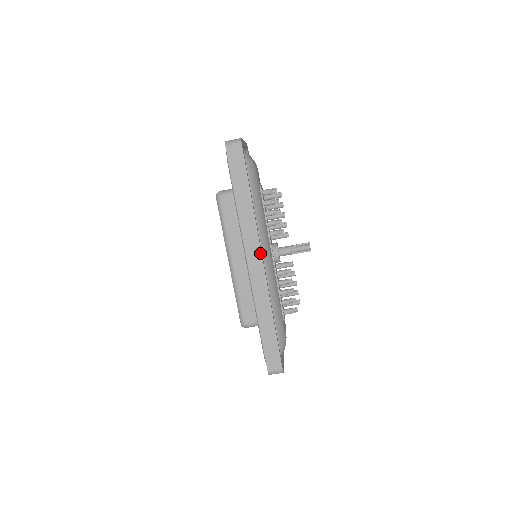
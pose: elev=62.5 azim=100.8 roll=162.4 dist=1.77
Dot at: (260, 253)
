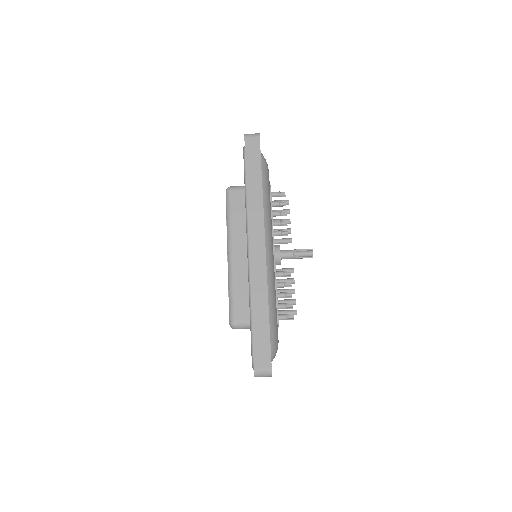
Dot at: (263, 235)
